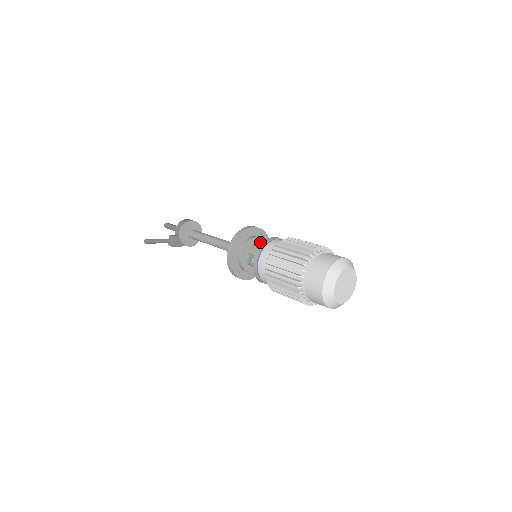
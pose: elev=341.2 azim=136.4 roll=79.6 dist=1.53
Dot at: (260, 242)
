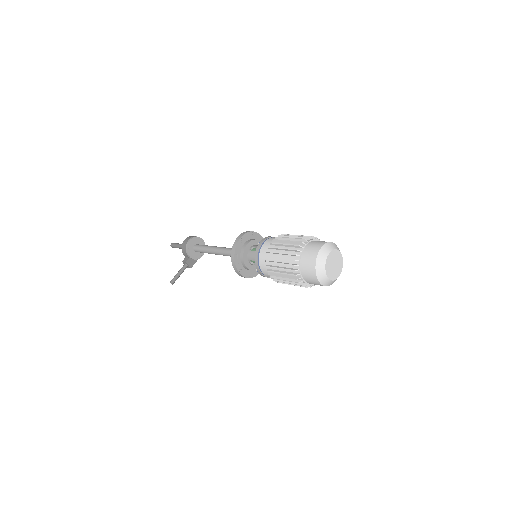
Dot at: (252, 244)
